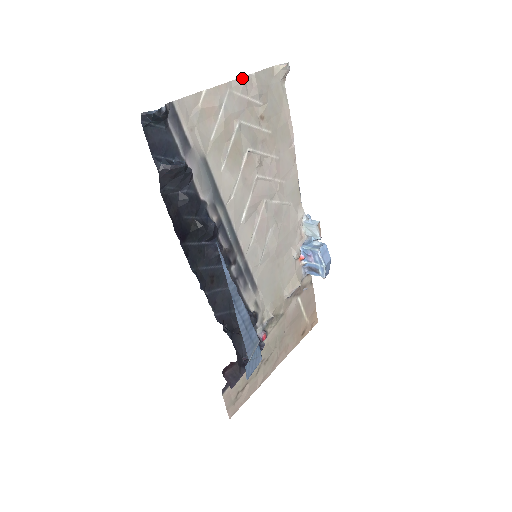
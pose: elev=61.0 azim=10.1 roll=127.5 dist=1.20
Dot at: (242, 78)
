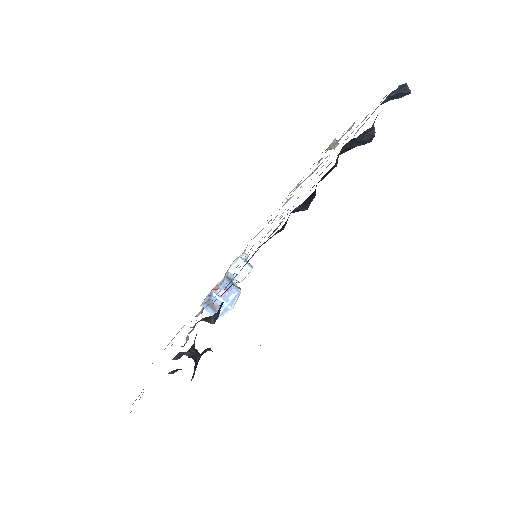
Dot at: (353, 125)
